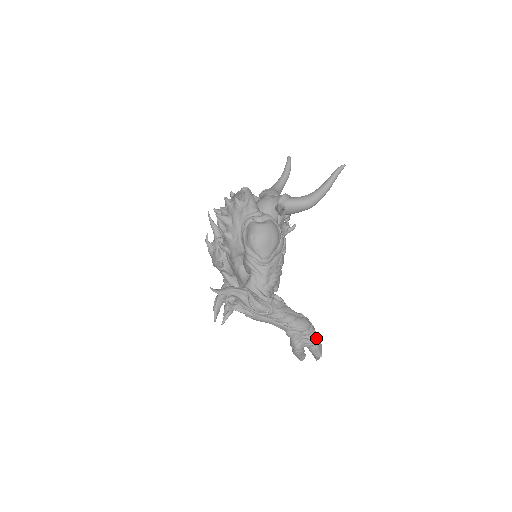
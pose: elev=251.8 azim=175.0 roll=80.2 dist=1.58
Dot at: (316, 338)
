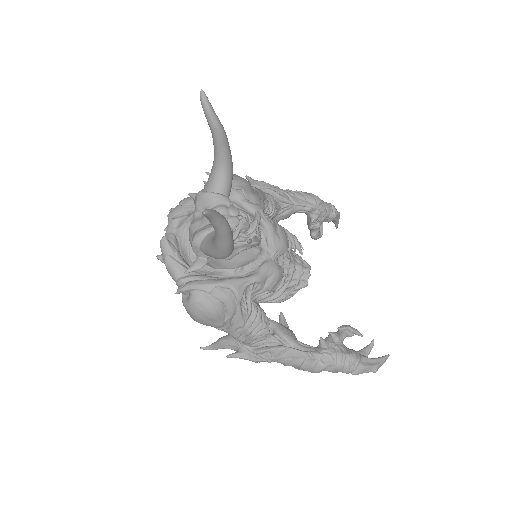
Dot at: (346, 370)
